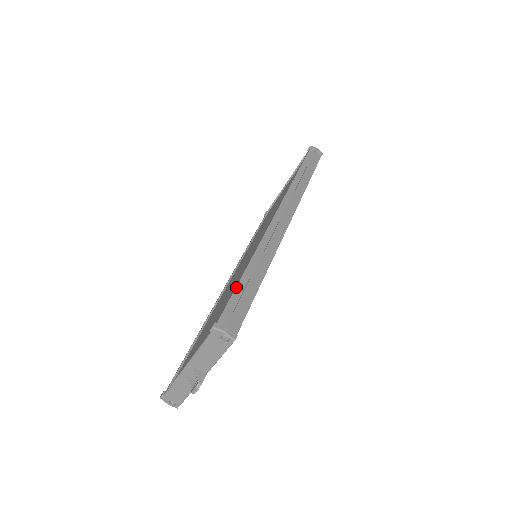
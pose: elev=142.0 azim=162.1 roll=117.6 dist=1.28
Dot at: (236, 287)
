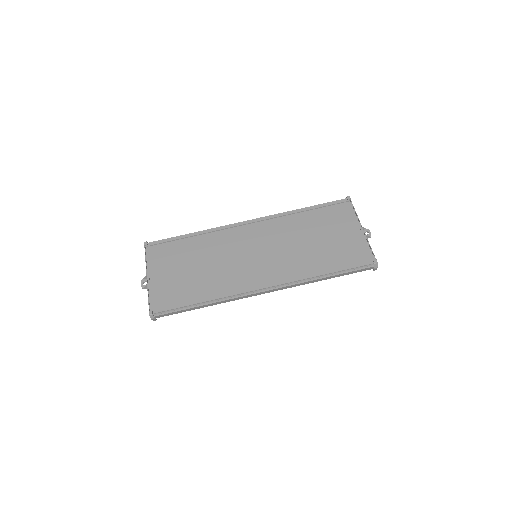
Dot at: (183, 307)
